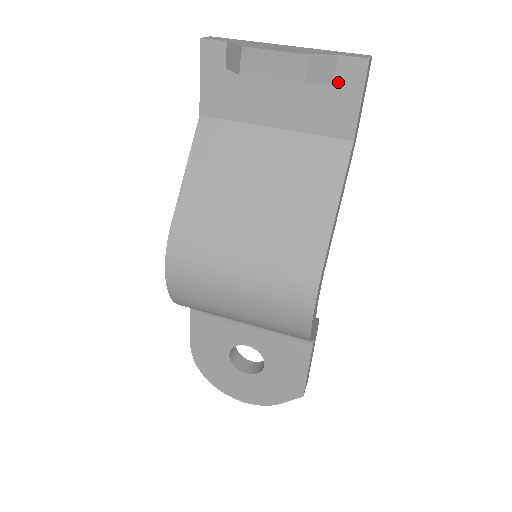
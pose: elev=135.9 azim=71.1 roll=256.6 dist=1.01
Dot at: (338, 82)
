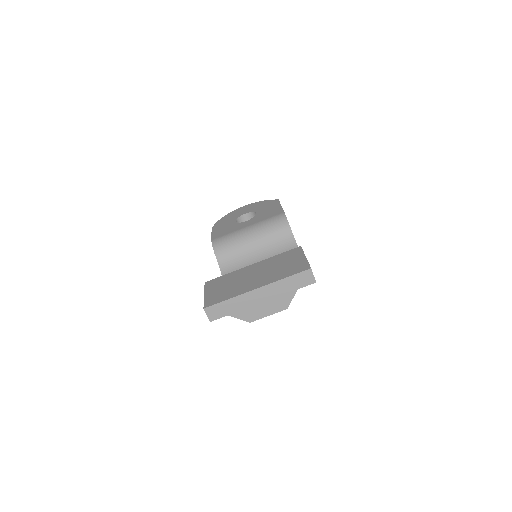
Dot at: occluded
